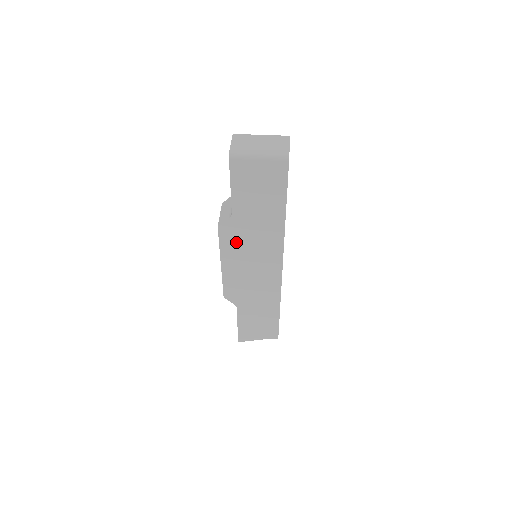
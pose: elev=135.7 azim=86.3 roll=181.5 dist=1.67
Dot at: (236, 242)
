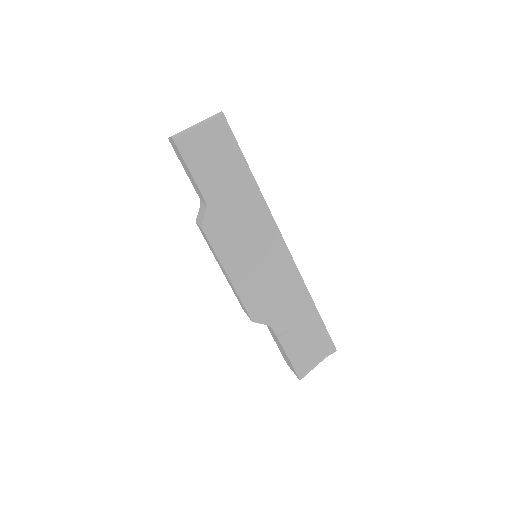
Dot at: (227, 236)
